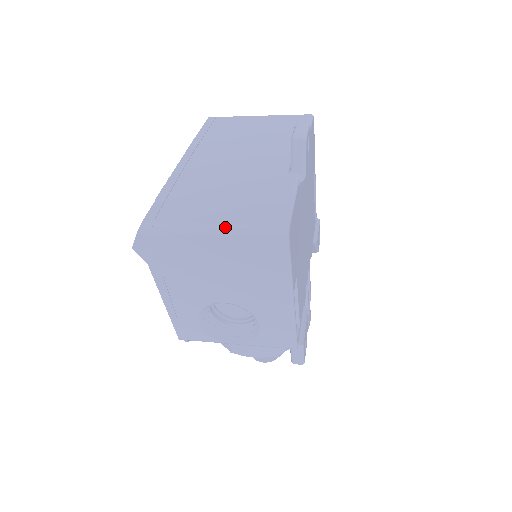
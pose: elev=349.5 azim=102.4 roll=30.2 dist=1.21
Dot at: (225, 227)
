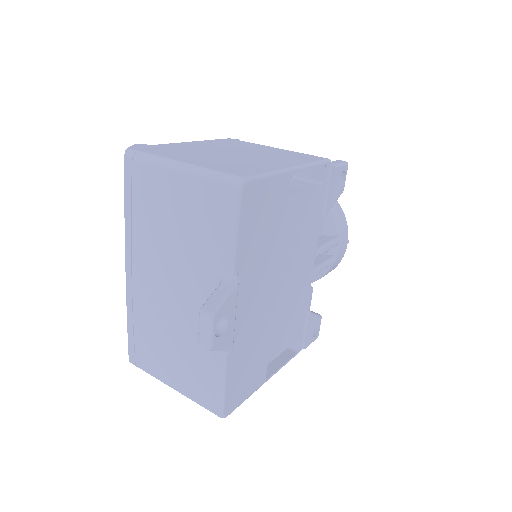
Dot at: occluded
